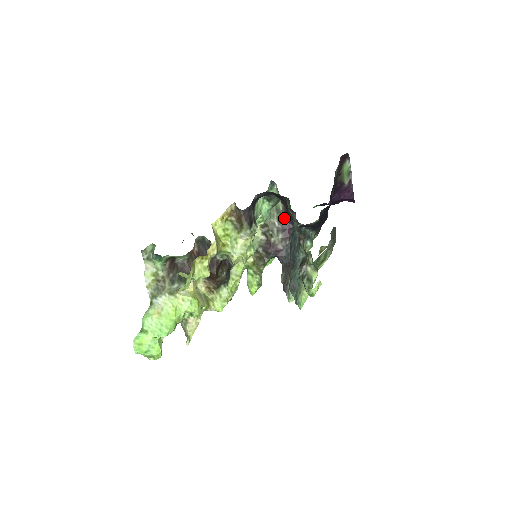
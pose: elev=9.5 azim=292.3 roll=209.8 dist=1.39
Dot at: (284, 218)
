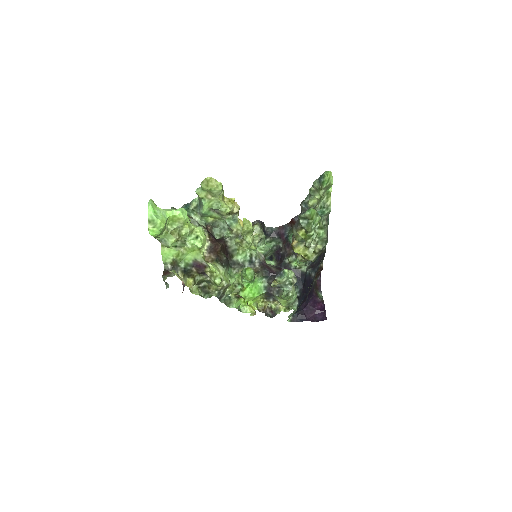
Dot at: (277, 266)
